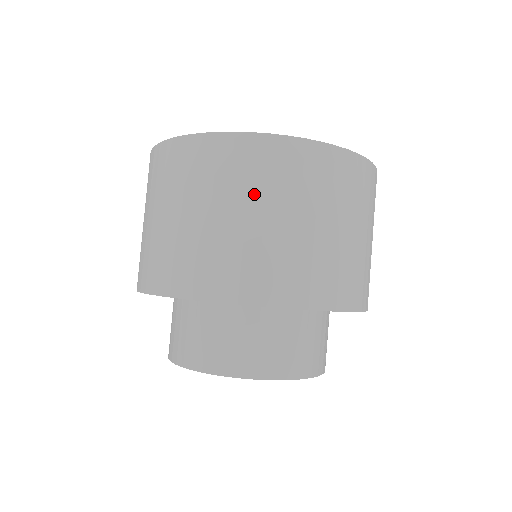
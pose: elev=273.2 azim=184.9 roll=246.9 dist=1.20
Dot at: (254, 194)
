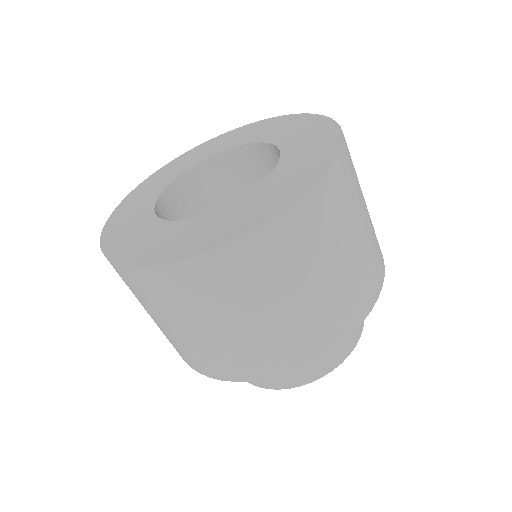
Dot at: (193, 312)
